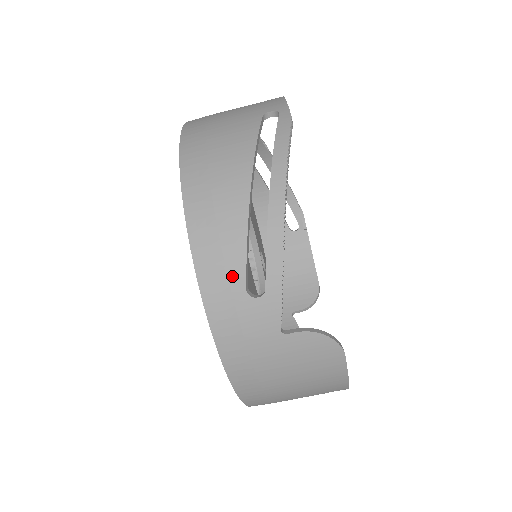
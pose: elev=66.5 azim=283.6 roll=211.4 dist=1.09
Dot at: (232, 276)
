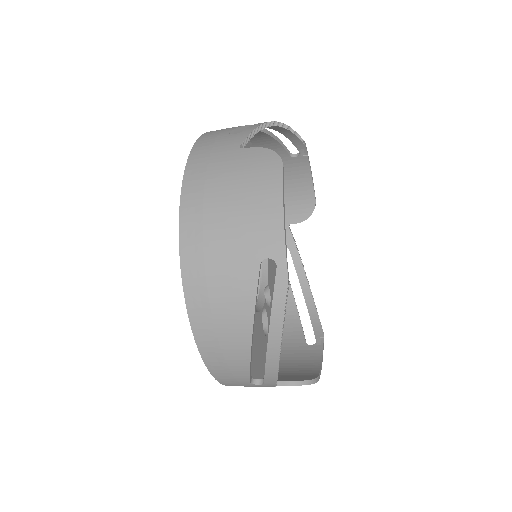
Dot at: (240, 380)
